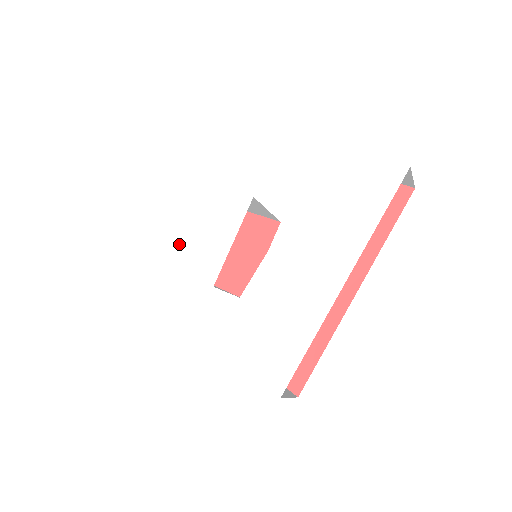
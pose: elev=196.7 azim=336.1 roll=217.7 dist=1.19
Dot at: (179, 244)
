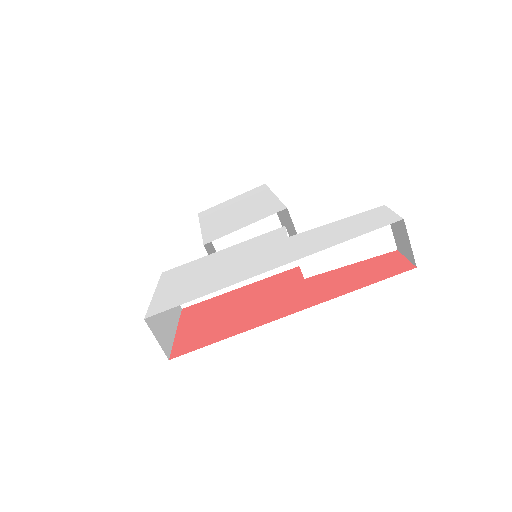
Dot at: (220, 219)
